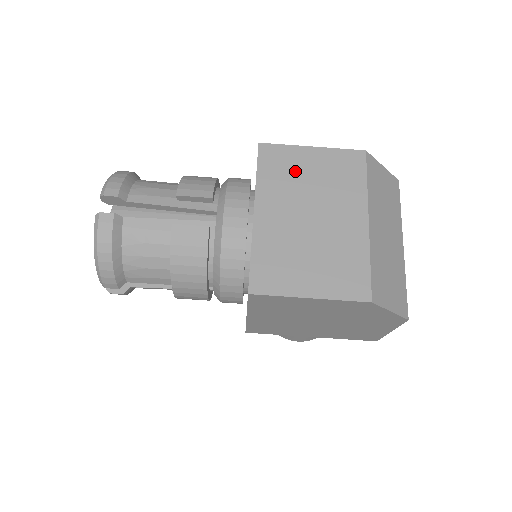
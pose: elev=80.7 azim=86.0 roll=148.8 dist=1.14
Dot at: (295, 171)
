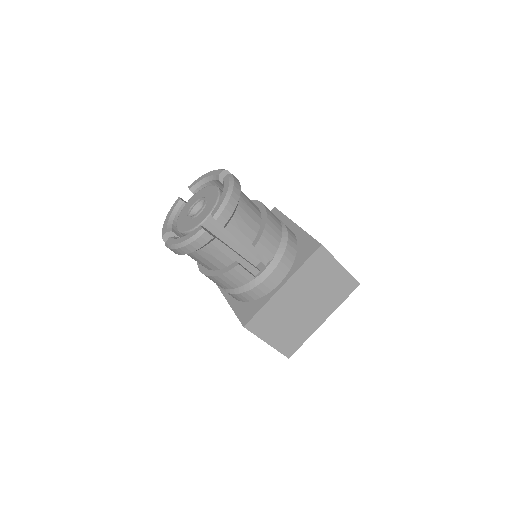
Dot at: (321, 274)
